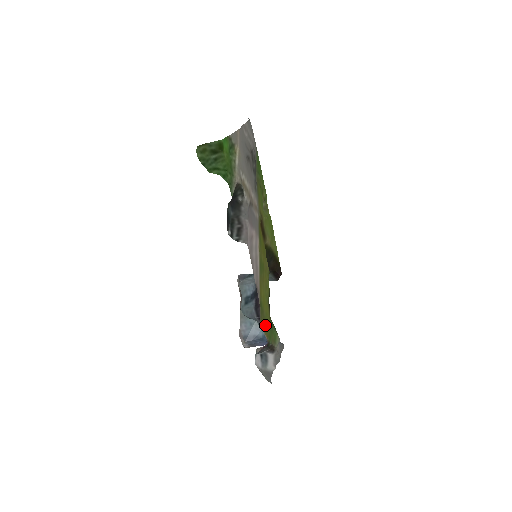
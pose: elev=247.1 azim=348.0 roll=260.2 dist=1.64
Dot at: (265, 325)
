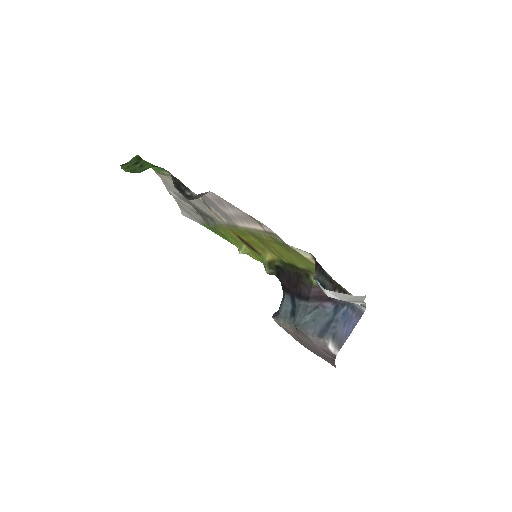
Dot at: (301, 258)
